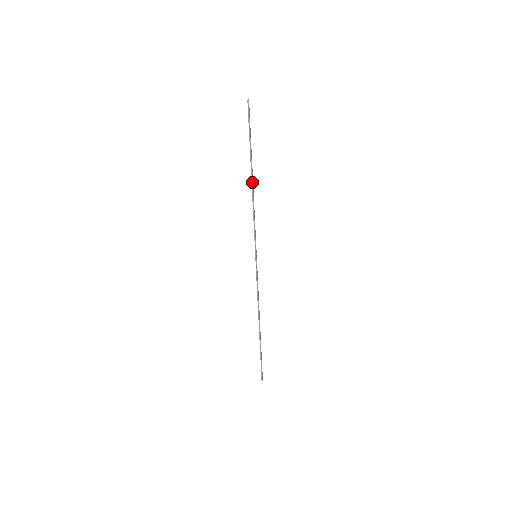
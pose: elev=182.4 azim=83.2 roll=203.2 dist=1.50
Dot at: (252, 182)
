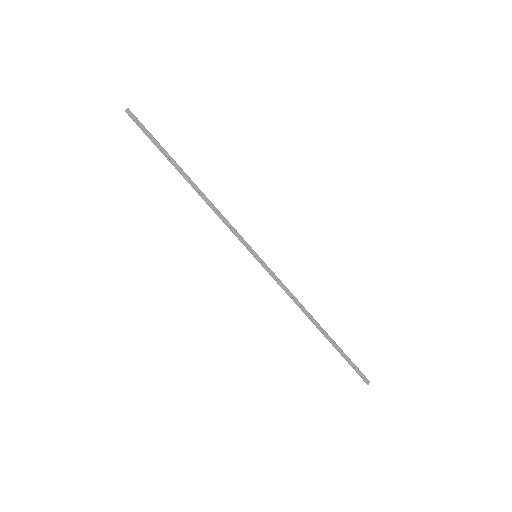
Dot at: (191, 186)
